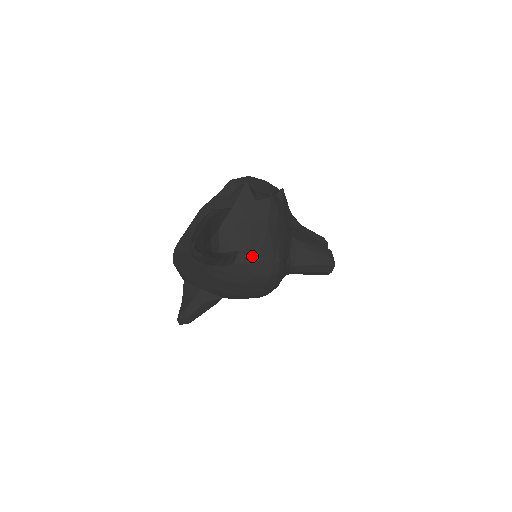
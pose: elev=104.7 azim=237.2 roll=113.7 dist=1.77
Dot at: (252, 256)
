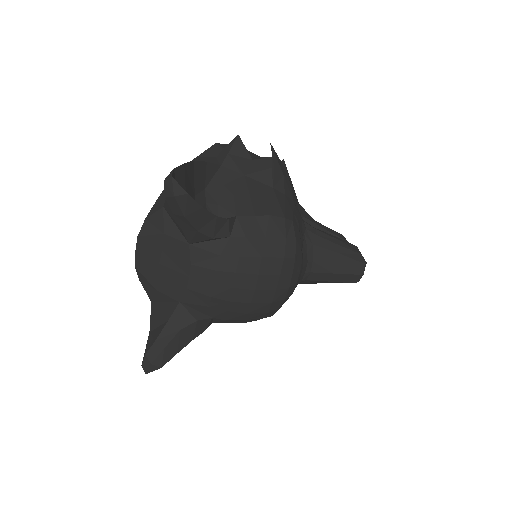
Dot at: (256, 225)
